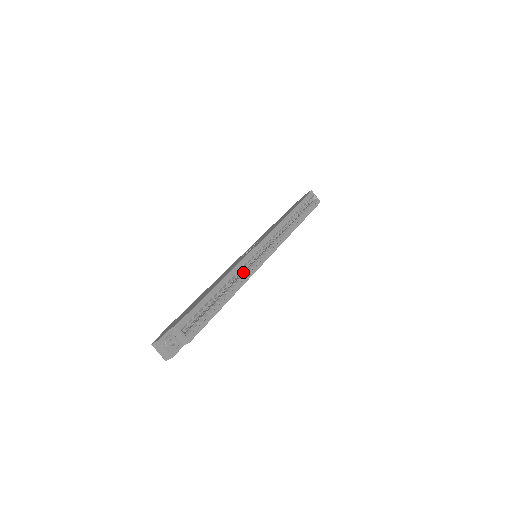
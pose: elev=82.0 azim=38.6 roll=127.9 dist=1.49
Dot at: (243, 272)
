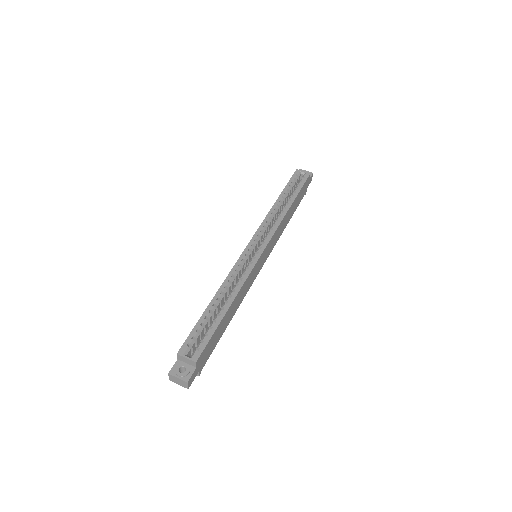
Dot at: occluded
